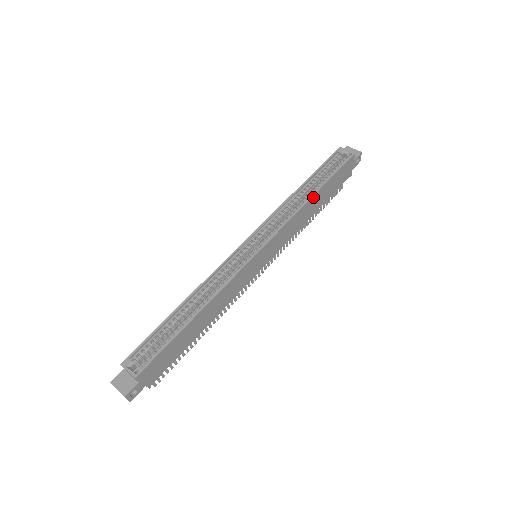
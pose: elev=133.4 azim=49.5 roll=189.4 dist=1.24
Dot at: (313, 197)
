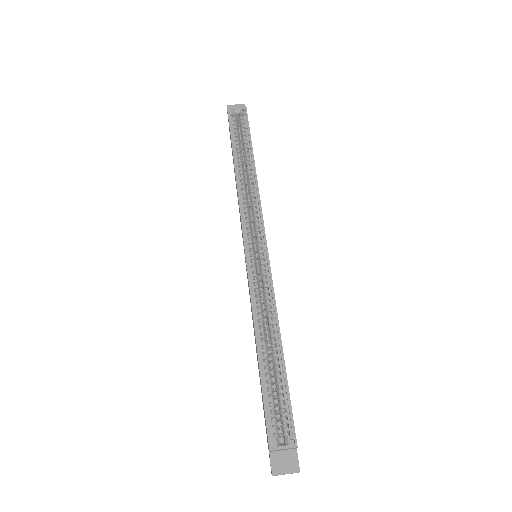
Dot at: (255, 168)
